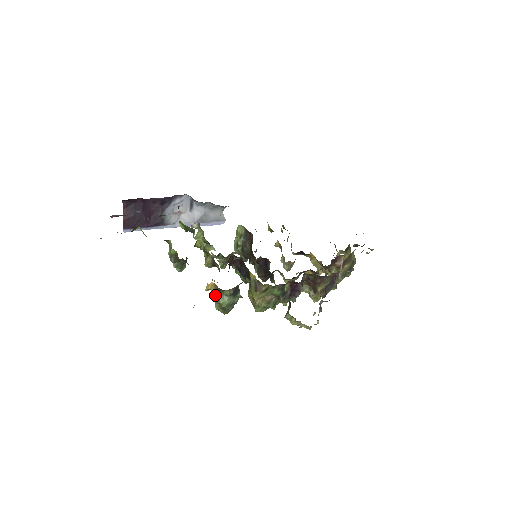
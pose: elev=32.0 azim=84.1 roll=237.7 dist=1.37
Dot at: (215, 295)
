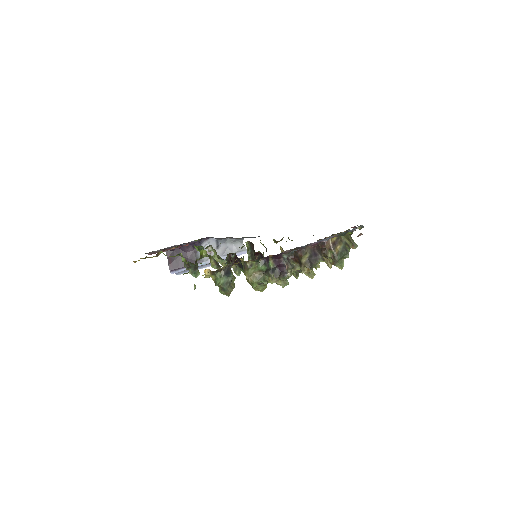
Dot at: (215, 280)
